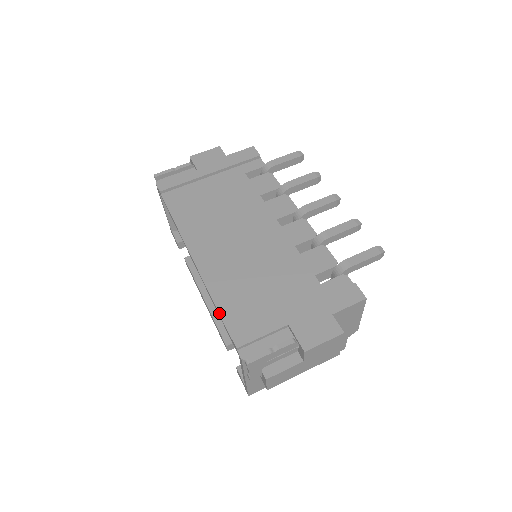
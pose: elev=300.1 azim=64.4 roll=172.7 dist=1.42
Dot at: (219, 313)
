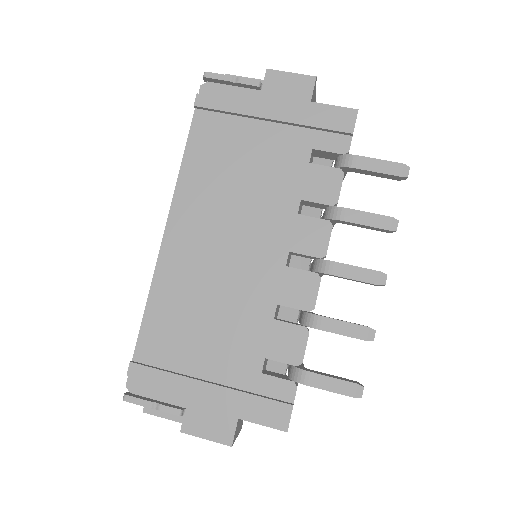
Dot at: (142, 321)
